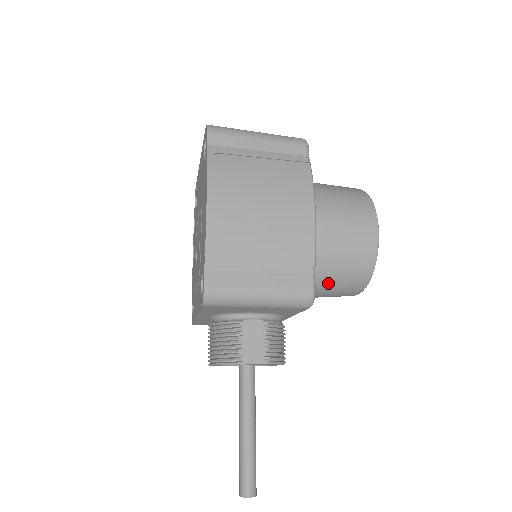
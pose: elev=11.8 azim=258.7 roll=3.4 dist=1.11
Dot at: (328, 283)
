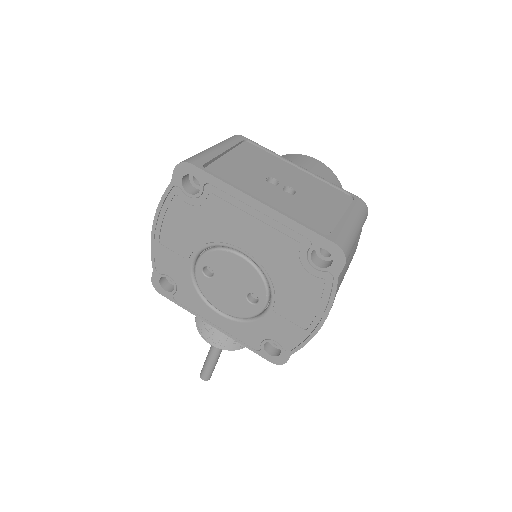
Dot at: occluded
